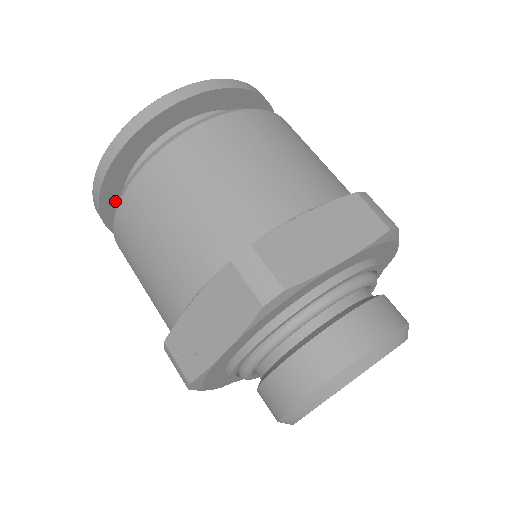
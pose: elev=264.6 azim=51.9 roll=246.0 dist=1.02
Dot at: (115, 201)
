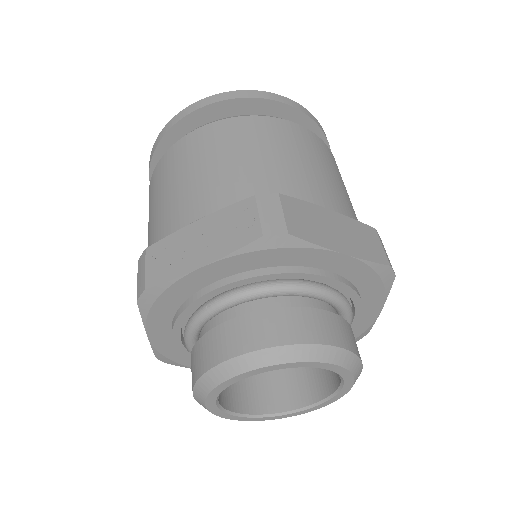
Dot at: occluded
